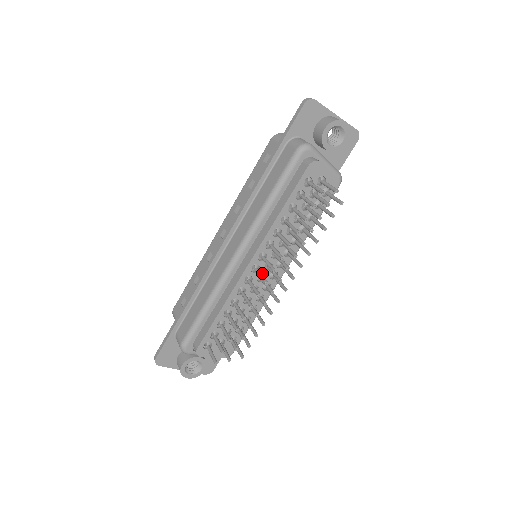
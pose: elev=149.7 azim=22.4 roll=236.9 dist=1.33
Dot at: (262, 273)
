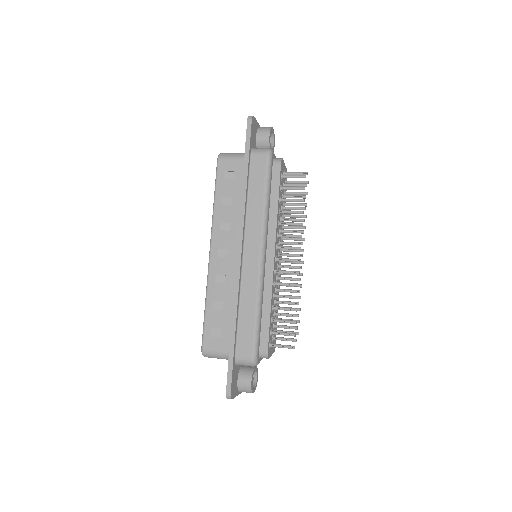
Dot at: (277, 262)
